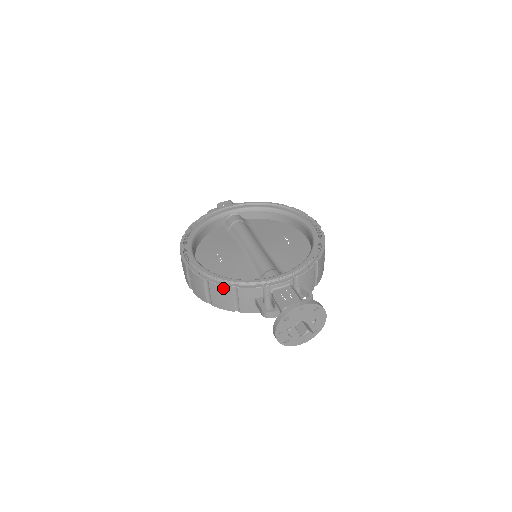
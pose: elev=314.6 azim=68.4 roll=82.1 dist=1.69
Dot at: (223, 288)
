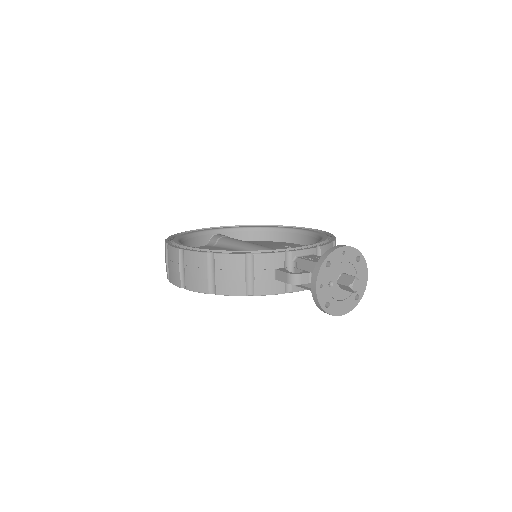
Dot at: (234, 258)
